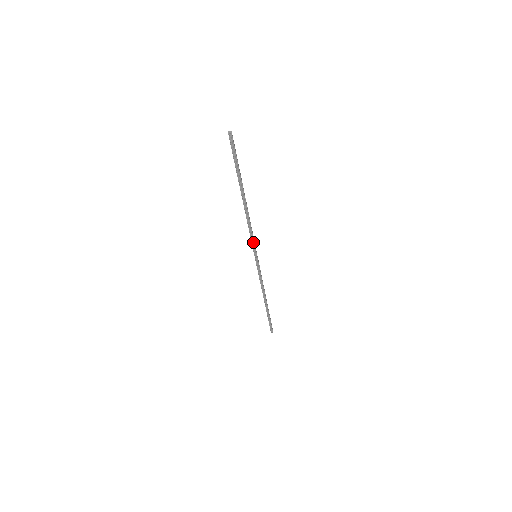
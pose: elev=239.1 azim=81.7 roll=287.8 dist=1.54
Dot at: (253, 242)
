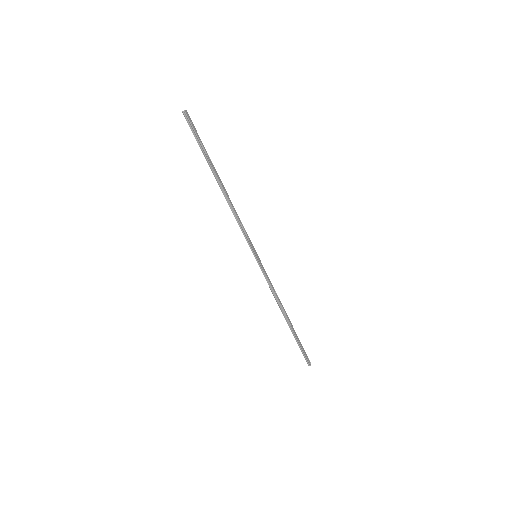
Dot at: (246, 237)
